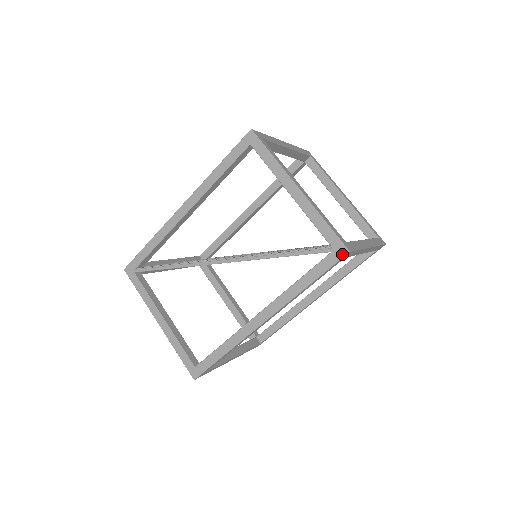
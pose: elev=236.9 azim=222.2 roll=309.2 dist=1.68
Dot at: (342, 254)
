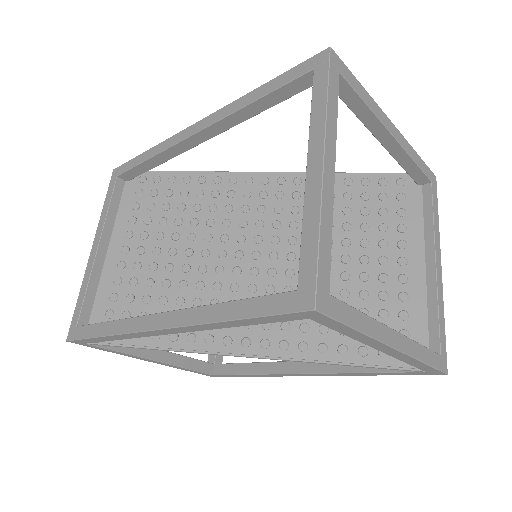
Dot at: (436, 374)
